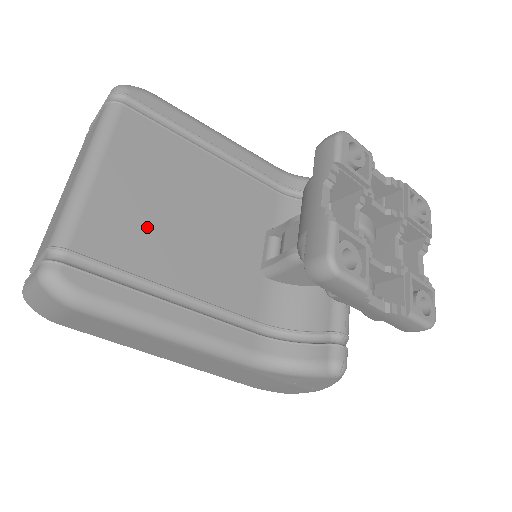
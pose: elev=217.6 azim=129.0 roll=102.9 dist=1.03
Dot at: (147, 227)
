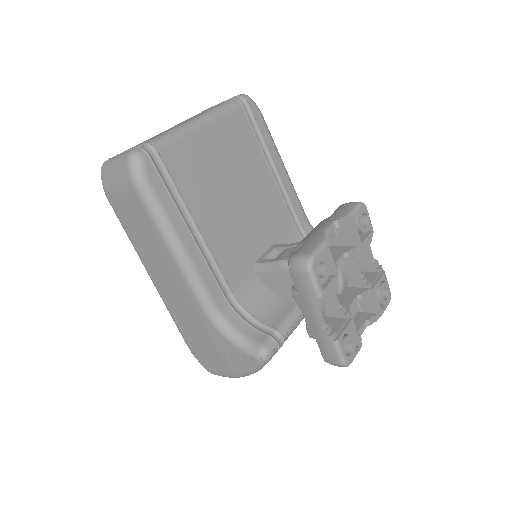
Dot at: (207, 178)
